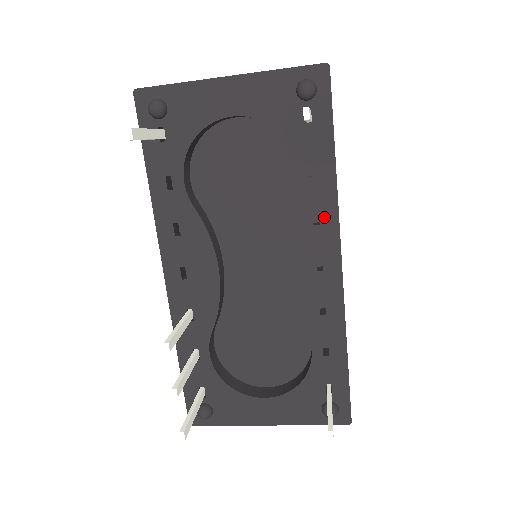
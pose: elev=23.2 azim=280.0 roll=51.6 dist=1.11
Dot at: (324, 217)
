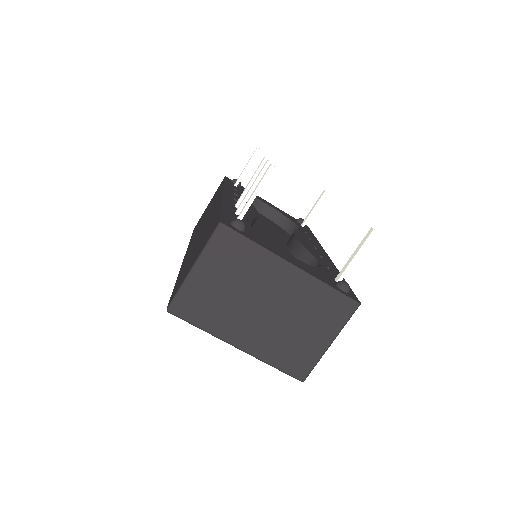
Dot at: (315, 242)
